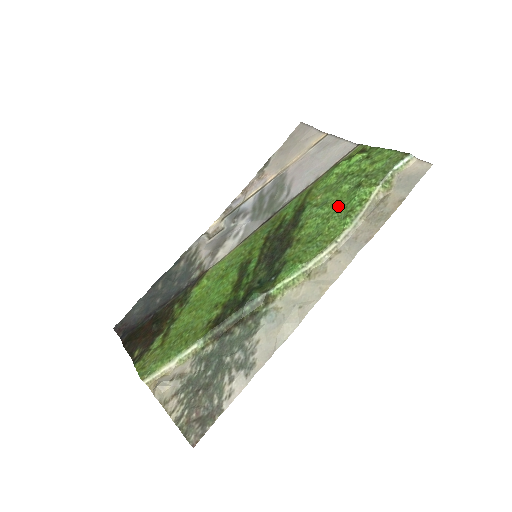
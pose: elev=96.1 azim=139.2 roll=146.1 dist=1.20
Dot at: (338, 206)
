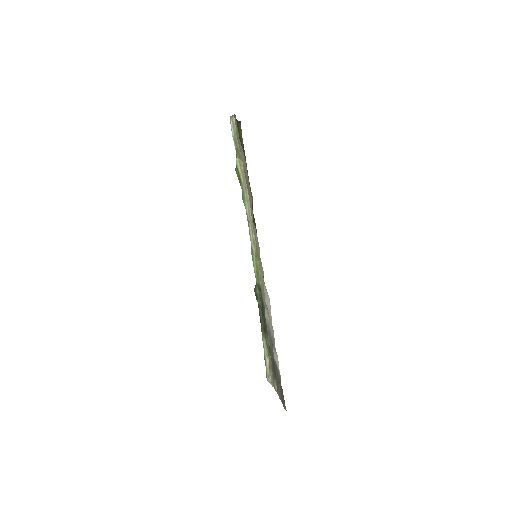
Dot at: occluded
